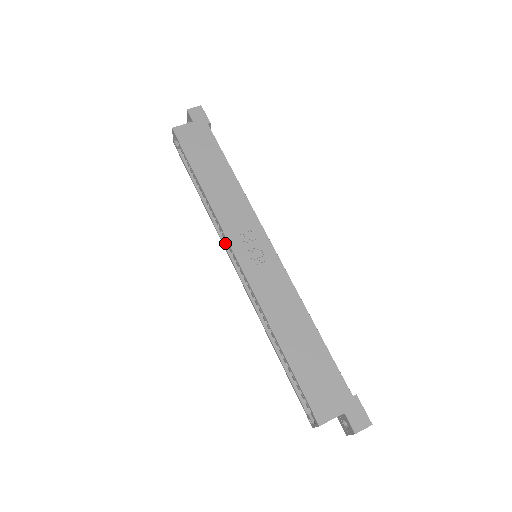
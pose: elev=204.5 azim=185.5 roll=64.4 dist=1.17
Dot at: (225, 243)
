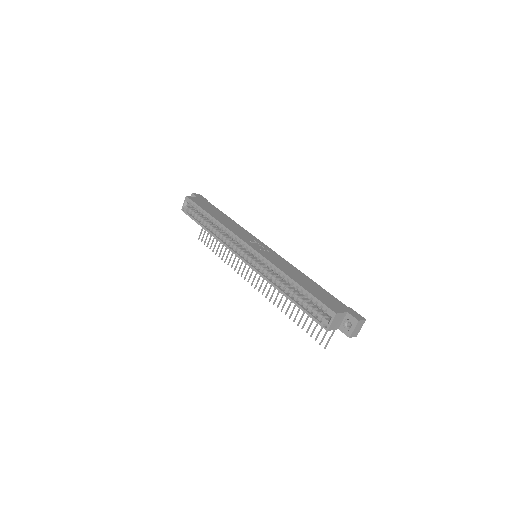
Dot at: (233, 250)
